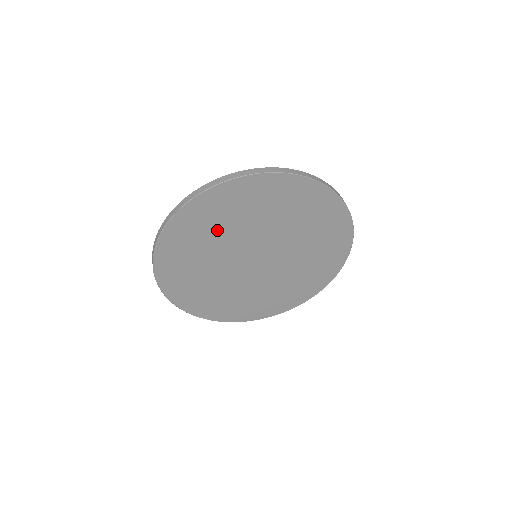
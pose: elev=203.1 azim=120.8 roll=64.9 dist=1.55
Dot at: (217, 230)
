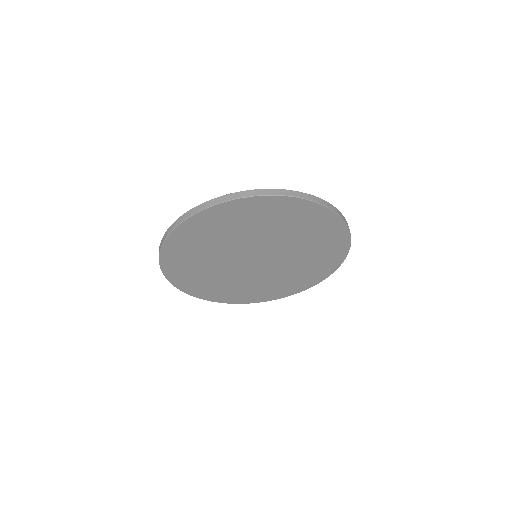
Dot at: (206, 248)
